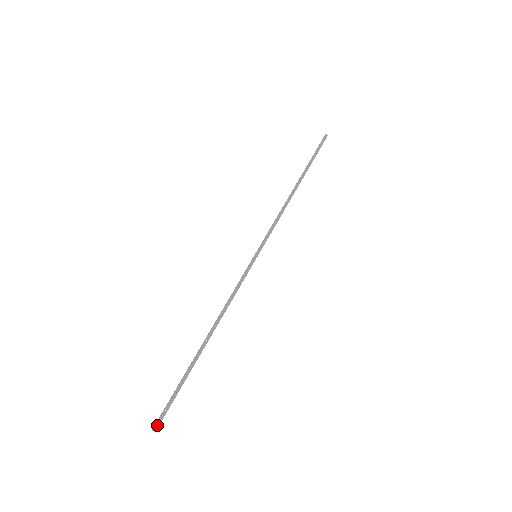
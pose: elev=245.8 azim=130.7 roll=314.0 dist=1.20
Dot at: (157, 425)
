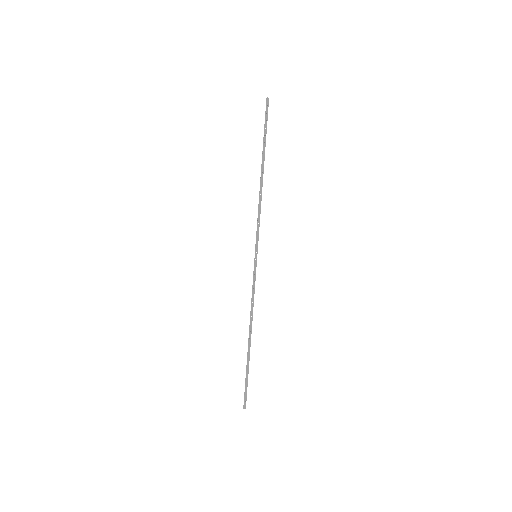
Dot at: (244, 405)
